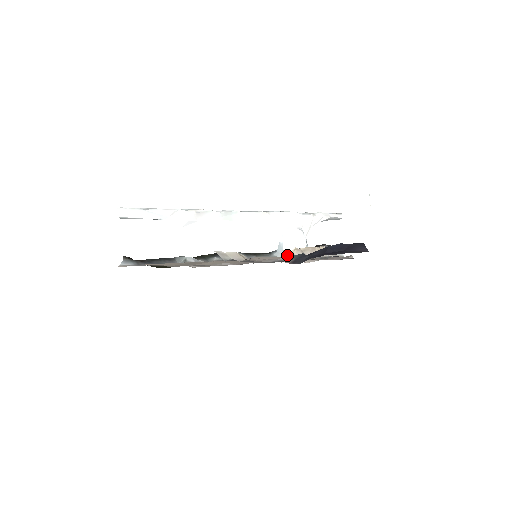
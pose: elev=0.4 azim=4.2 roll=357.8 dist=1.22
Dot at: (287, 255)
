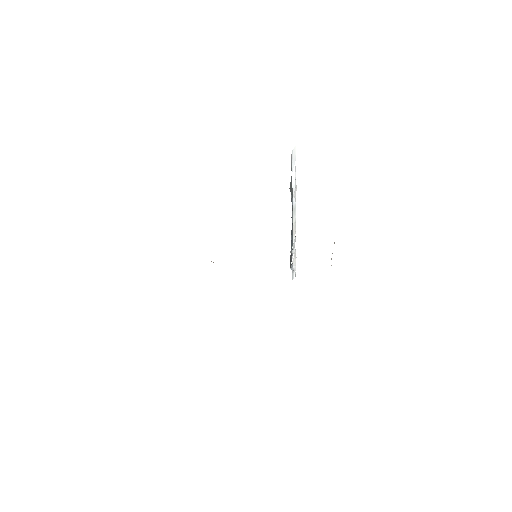
Dot at: occluded
